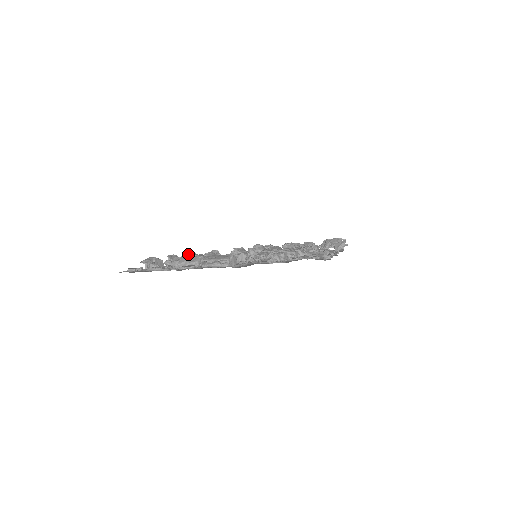
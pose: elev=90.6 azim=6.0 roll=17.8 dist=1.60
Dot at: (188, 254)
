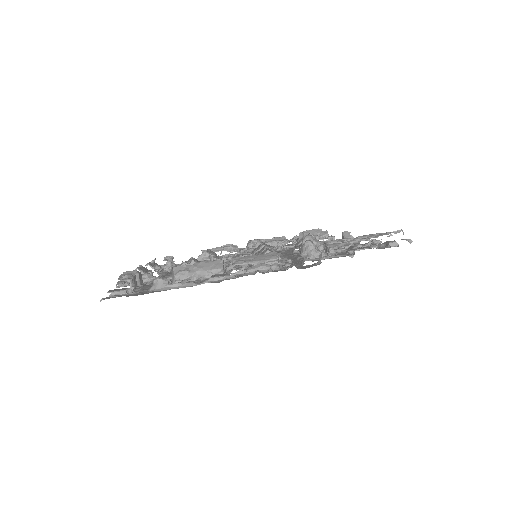
Dot at: (151, 264)
